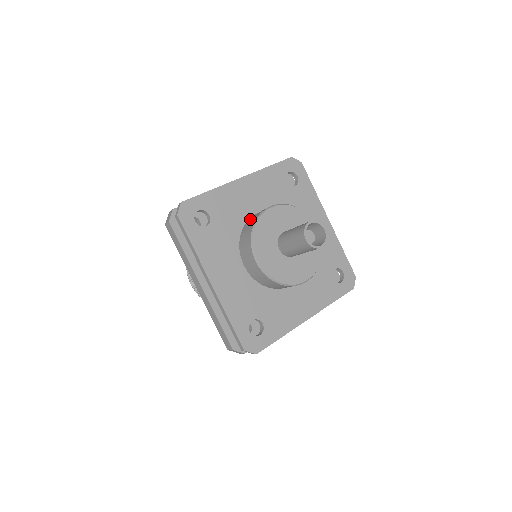
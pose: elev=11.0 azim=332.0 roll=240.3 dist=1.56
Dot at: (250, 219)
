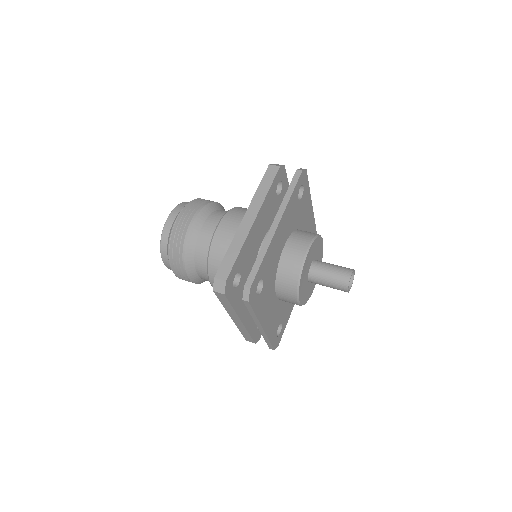
Dot at: (285, 261)
